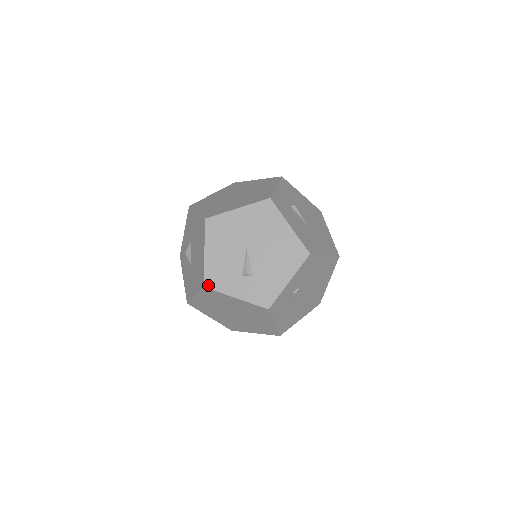
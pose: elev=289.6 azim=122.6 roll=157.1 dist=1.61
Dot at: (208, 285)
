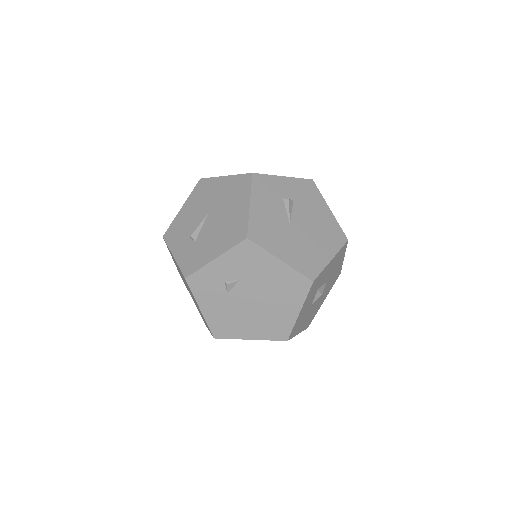
Dot at: (166, 236)
